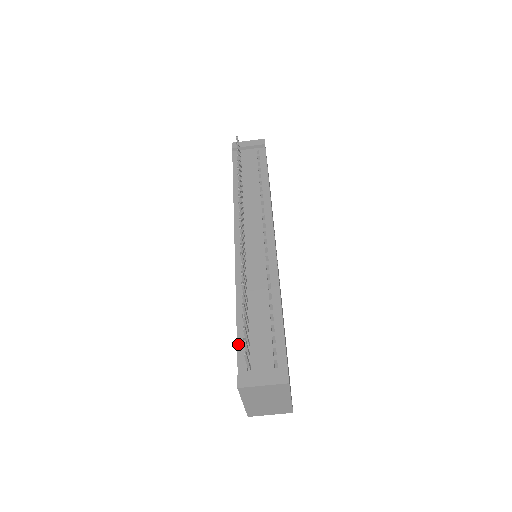
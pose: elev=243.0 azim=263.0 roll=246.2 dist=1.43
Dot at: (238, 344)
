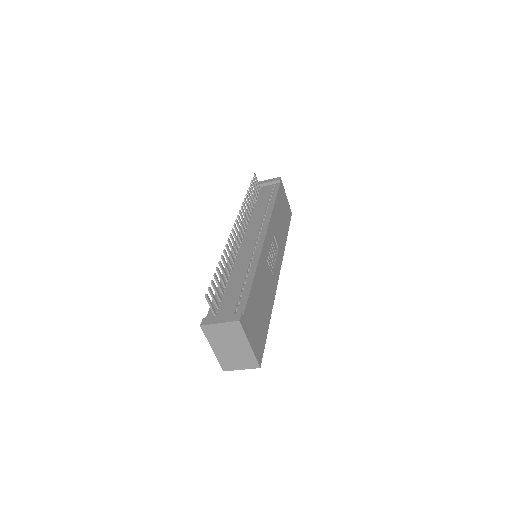
Dot at: occluded
